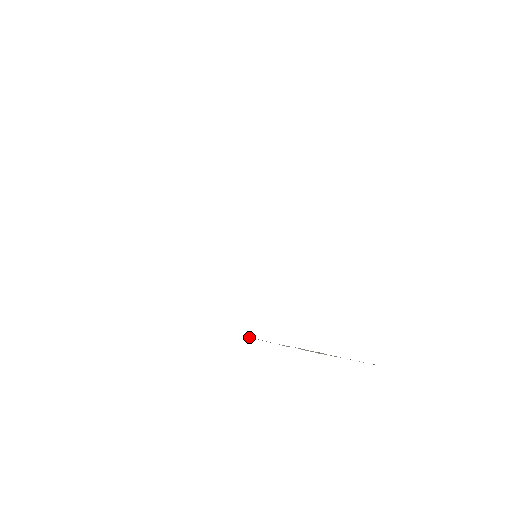
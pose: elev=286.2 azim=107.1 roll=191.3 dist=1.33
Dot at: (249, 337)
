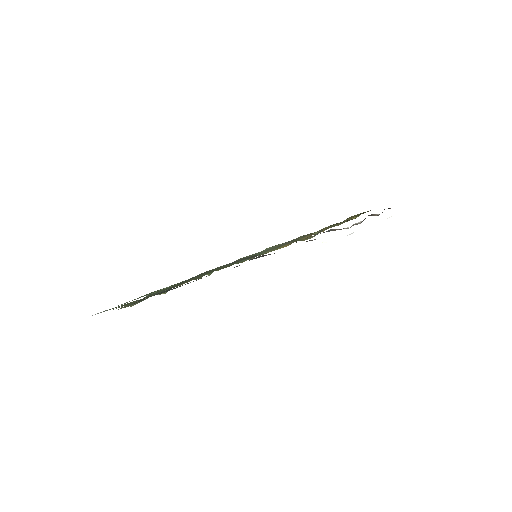
Dot at: occluded
